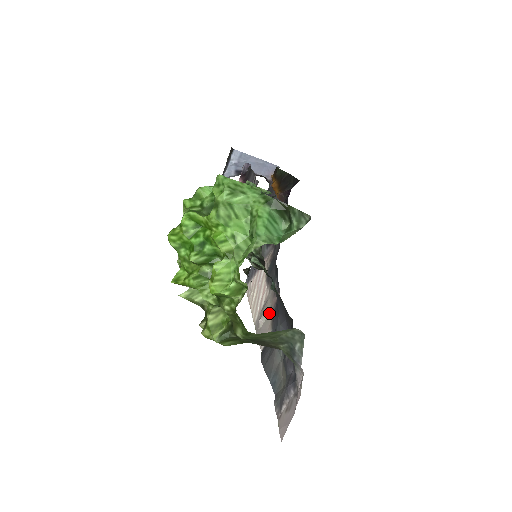
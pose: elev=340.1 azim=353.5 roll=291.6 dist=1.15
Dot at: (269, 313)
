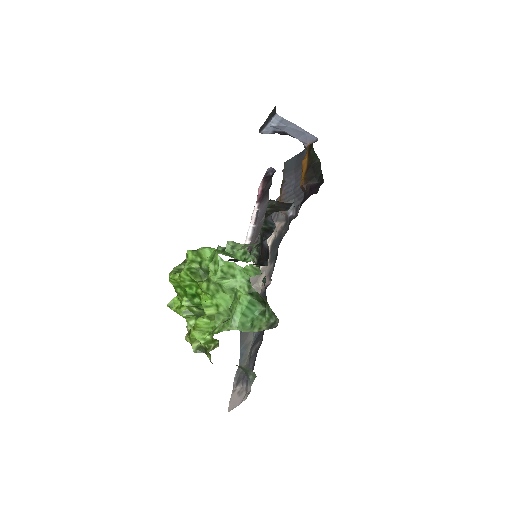
Dot at: (260, 287)
